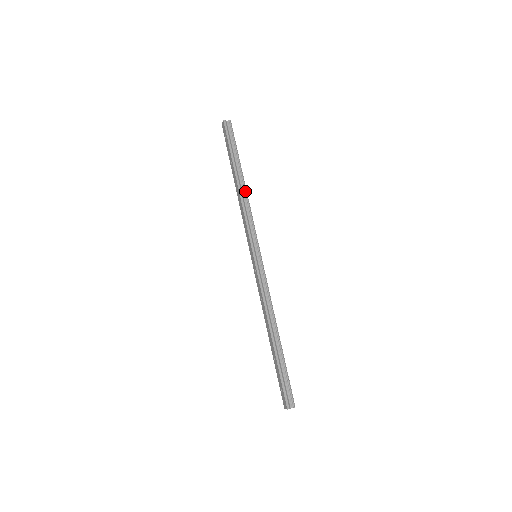
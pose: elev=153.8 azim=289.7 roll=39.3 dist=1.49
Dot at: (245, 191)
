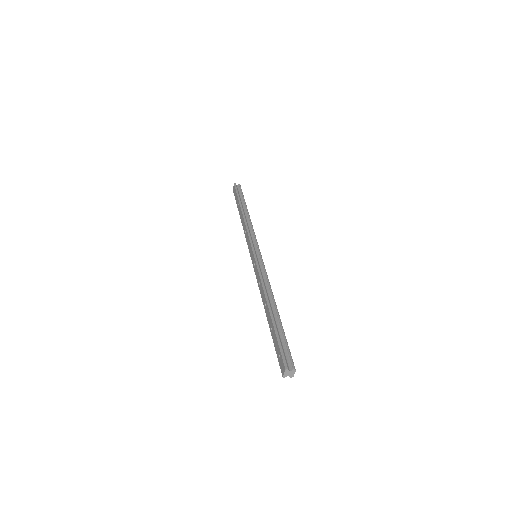
Dot at: (249, 217)
